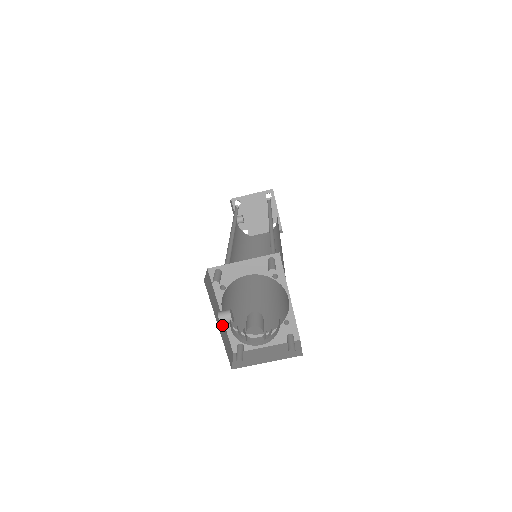
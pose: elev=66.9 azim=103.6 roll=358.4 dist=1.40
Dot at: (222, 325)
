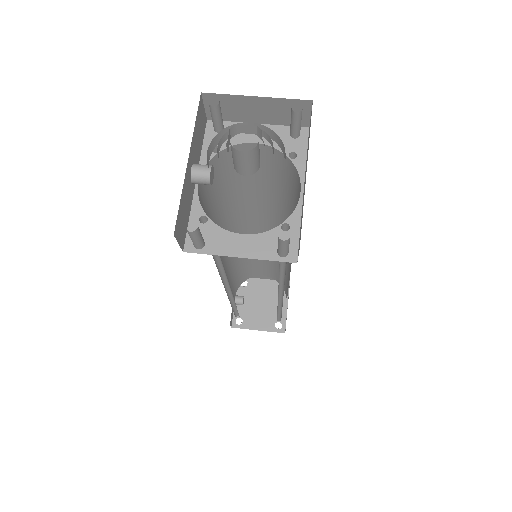
Dot at: (190, 187)
